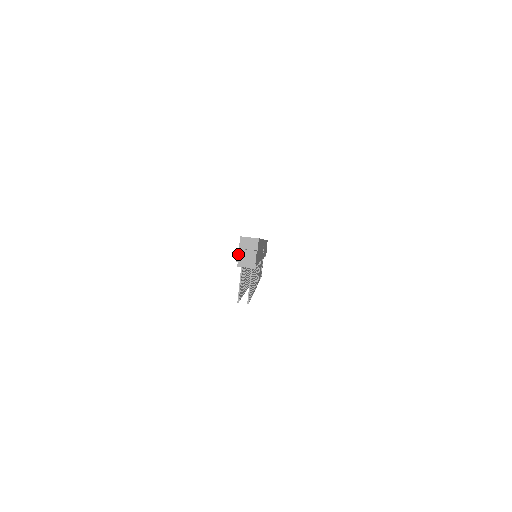
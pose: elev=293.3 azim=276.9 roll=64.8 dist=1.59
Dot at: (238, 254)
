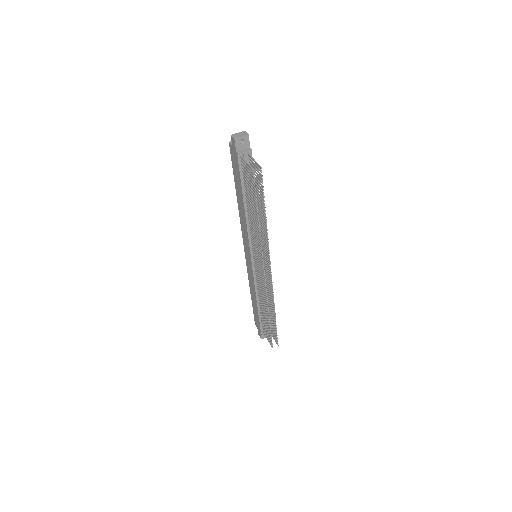
Dot at: (233, 136)
